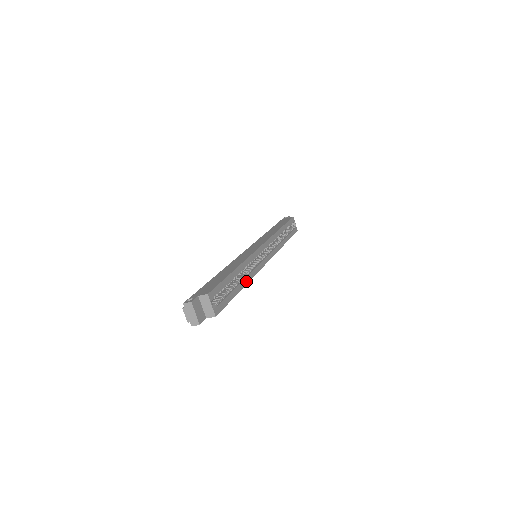
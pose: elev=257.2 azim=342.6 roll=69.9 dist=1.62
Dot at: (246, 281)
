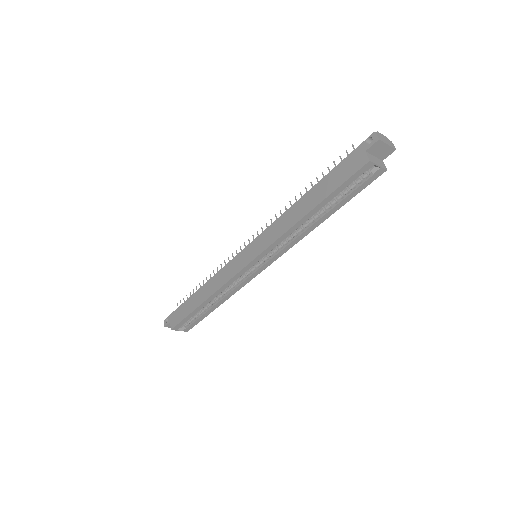
Dot at: (225, 299)
